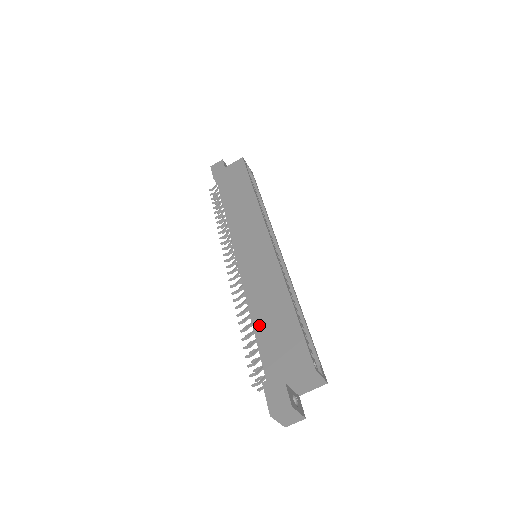
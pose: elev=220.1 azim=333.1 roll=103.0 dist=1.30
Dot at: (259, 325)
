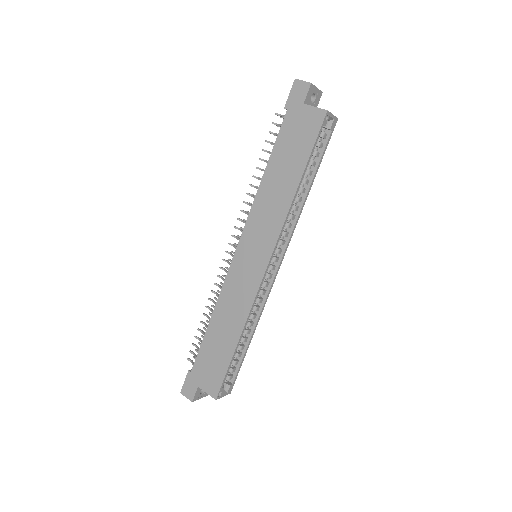
Dot at: (210, 333)
